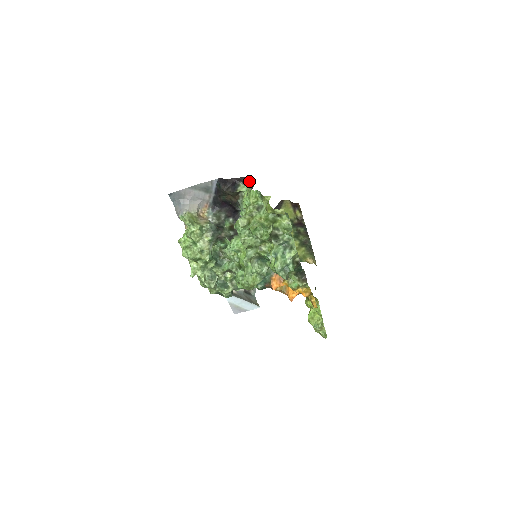
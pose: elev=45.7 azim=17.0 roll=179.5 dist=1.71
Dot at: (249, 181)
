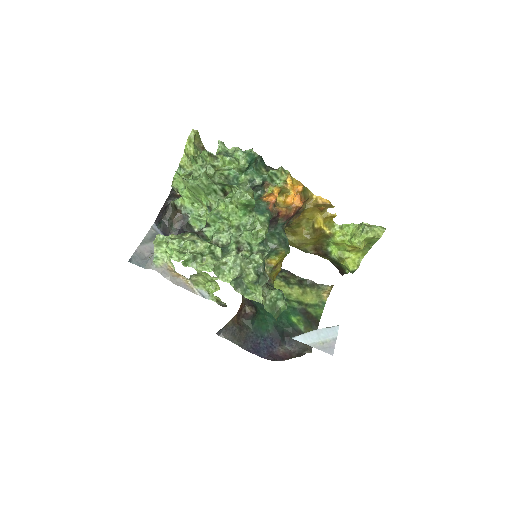
Dot at: (173, 196)
